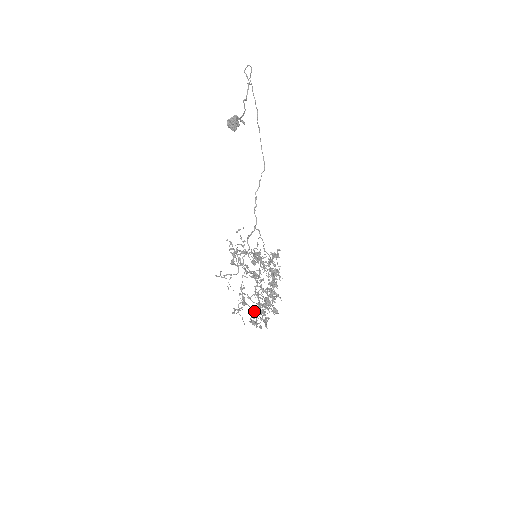
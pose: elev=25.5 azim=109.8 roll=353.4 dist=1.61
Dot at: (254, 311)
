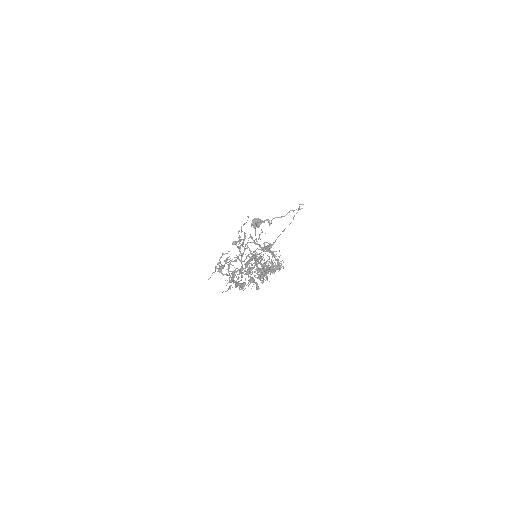
Dot at: occluded
